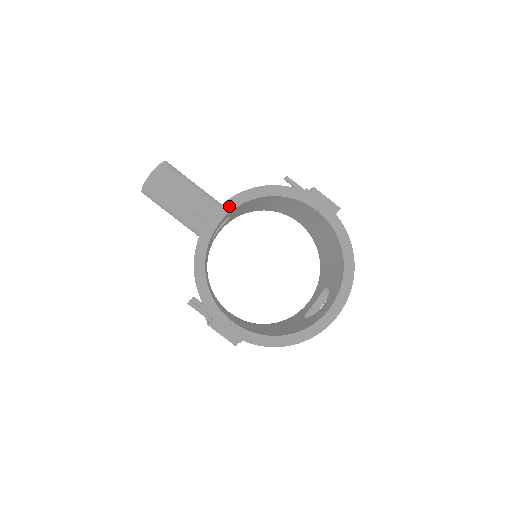
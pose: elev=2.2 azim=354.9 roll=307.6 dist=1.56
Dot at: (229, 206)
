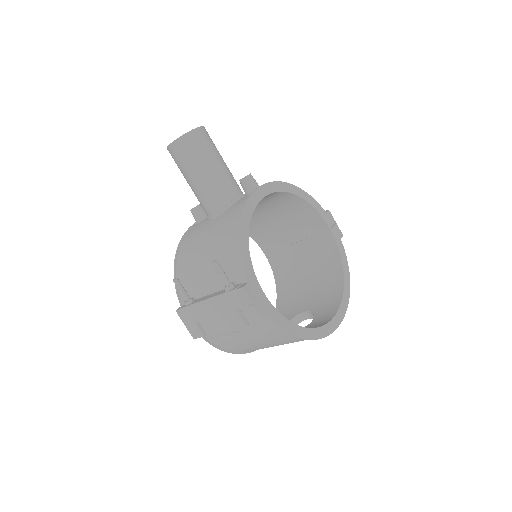
Dot at: (274, 187)
